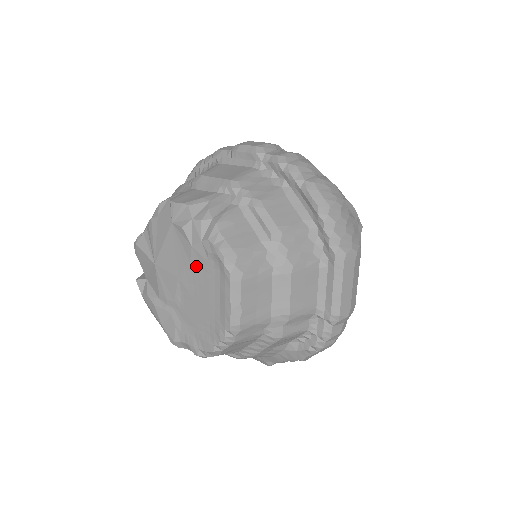
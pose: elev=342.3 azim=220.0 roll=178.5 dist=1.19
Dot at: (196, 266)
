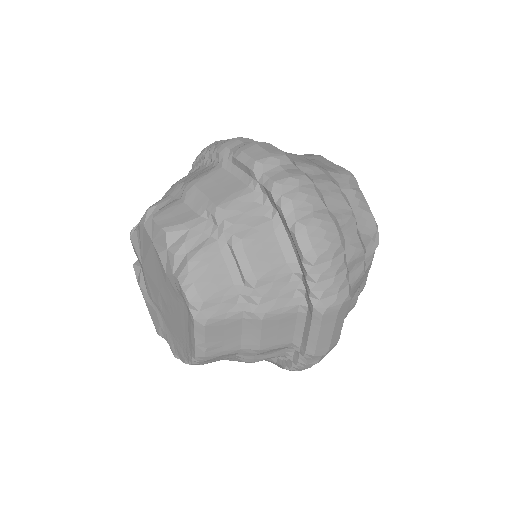
Dot at: (171, 291)
